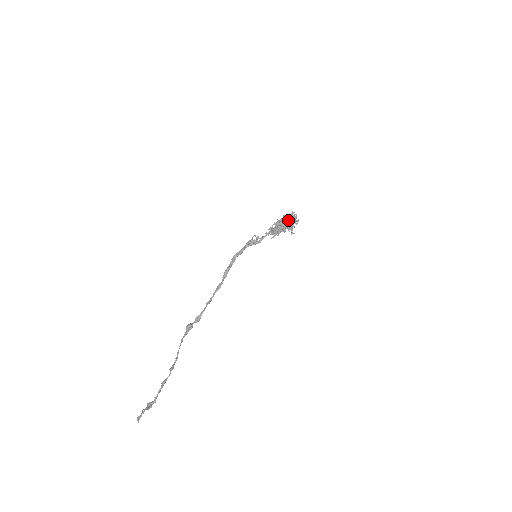
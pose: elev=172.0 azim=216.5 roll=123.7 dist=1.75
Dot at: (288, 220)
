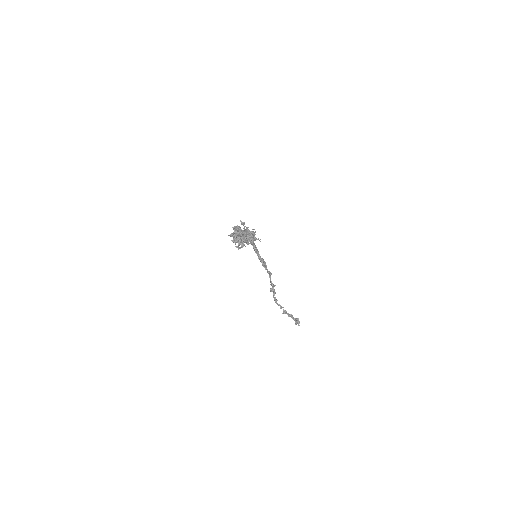
Dot at: (234, 241)
